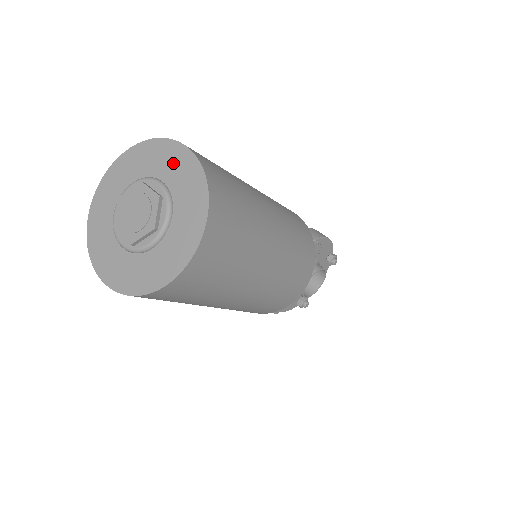
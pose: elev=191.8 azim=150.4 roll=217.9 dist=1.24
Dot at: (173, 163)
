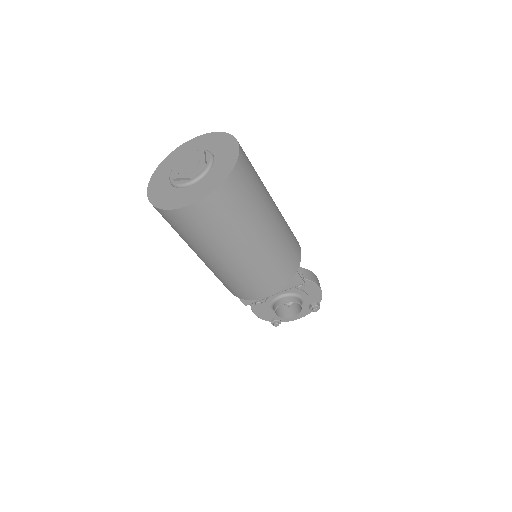
Dot at: (227, 152)
